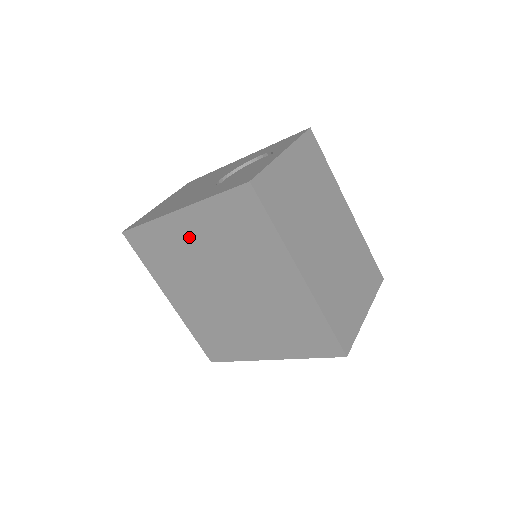
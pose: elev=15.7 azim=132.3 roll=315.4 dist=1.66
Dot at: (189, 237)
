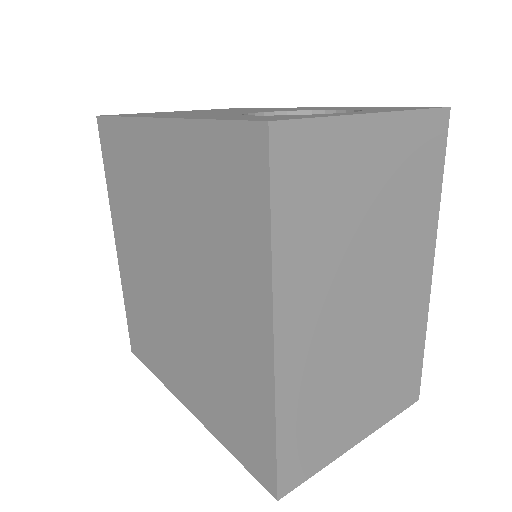
Dot at: (158, 171)
